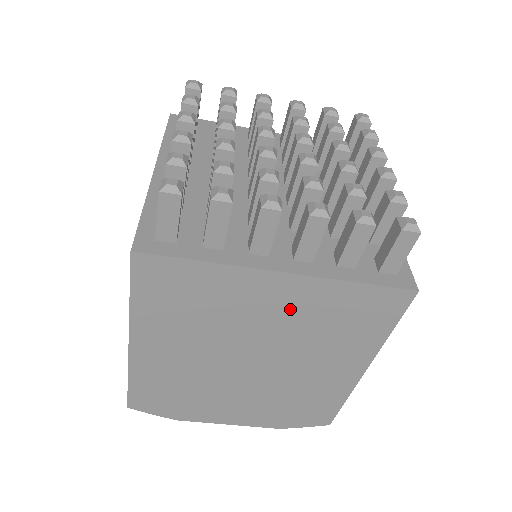
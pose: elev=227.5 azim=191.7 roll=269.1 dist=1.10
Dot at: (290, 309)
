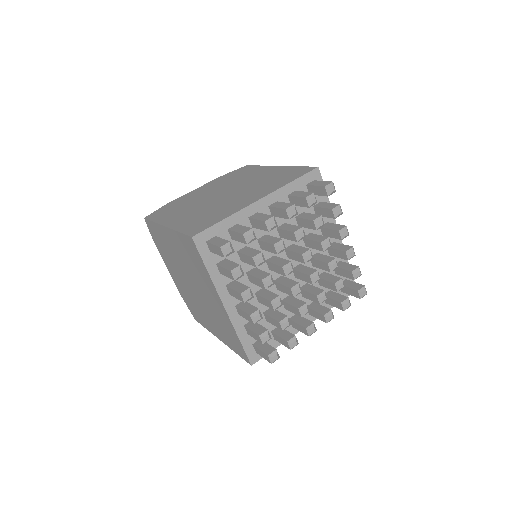
Dot at: occluded
